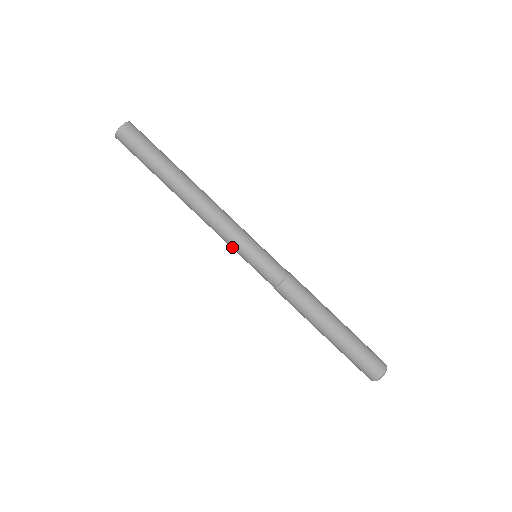
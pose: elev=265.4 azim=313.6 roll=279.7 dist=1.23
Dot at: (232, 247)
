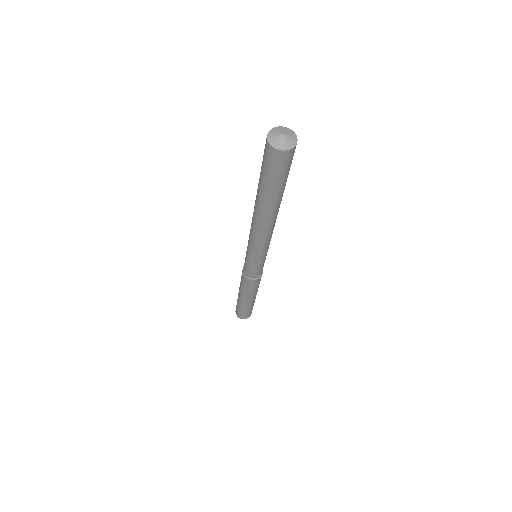
Dot at: (248, 244)
